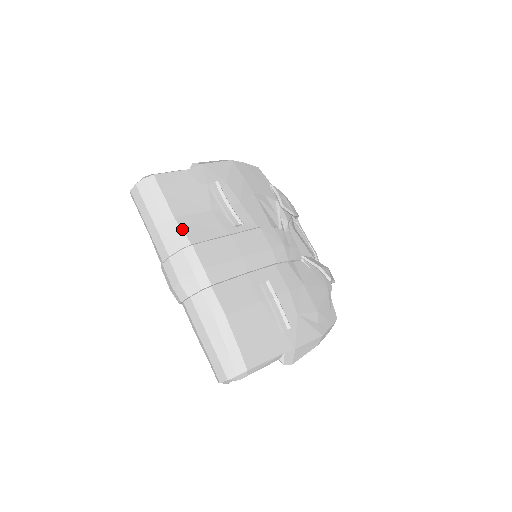
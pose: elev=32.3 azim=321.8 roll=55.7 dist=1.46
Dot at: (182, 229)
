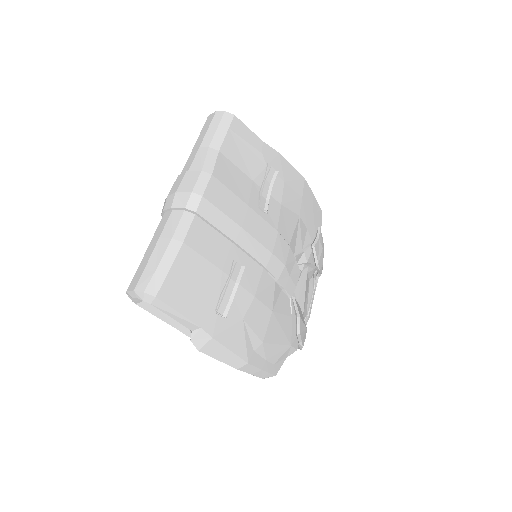
Dot at: (216, 161)
